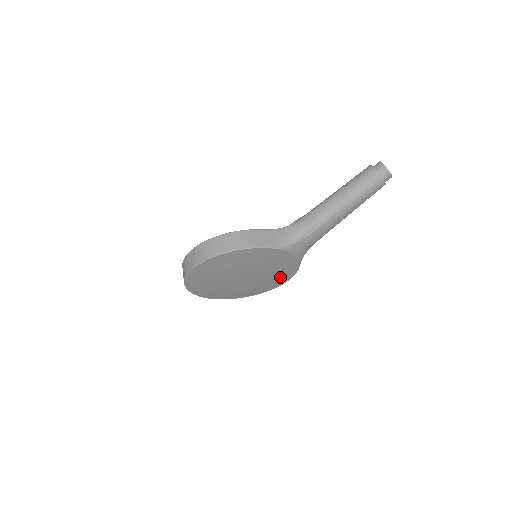
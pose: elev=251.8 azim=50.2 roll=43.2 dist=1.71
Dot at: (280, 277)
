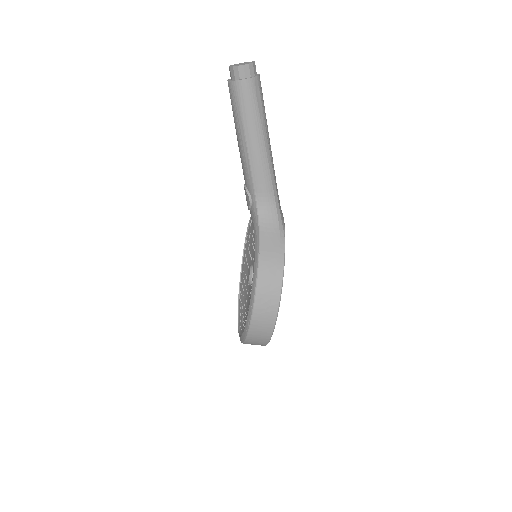
Dot at: occluded
